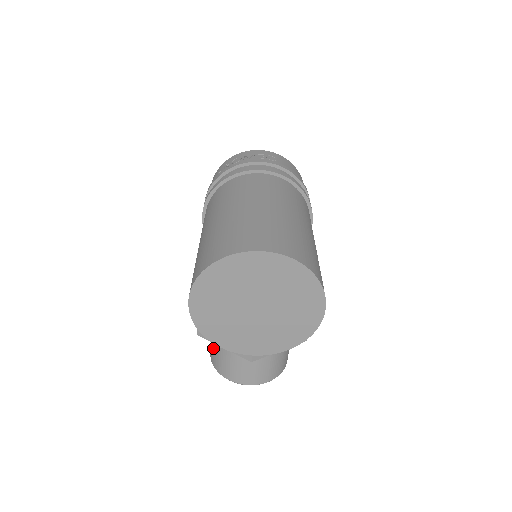
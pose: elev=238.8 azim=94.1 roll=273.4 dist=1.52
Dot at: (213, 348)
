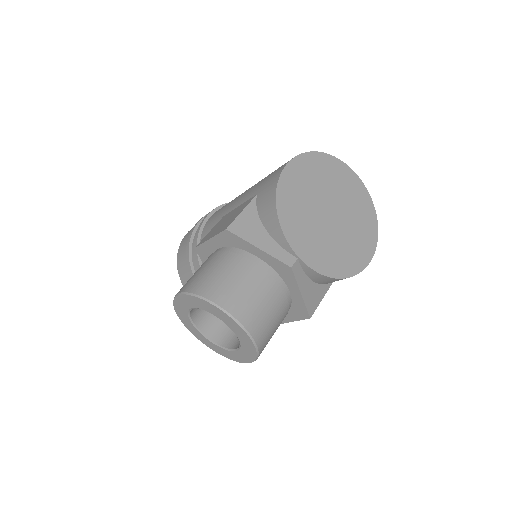
Dot at: (211, 270)
